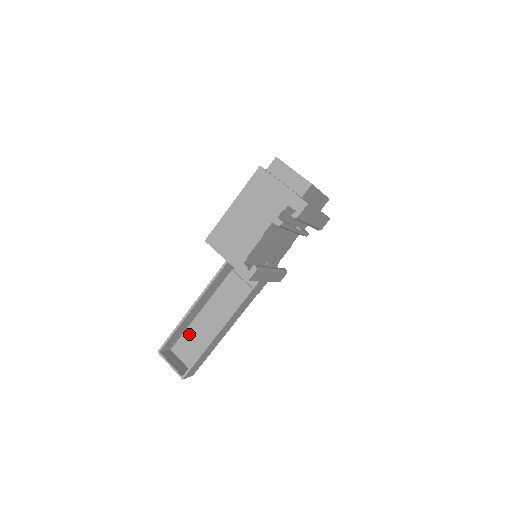
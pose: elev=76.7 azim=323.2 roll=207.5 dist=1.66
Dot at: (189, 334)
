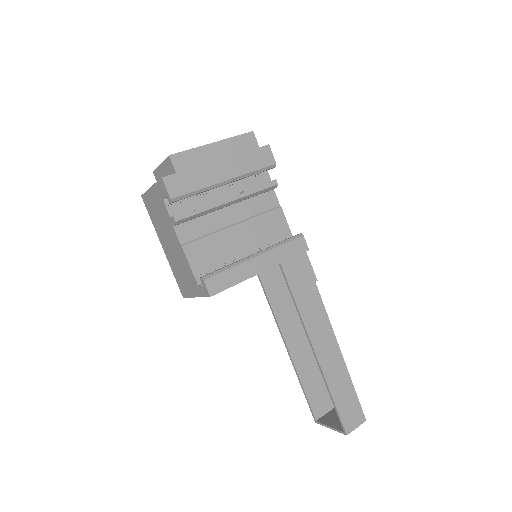
Dot at: occluded
